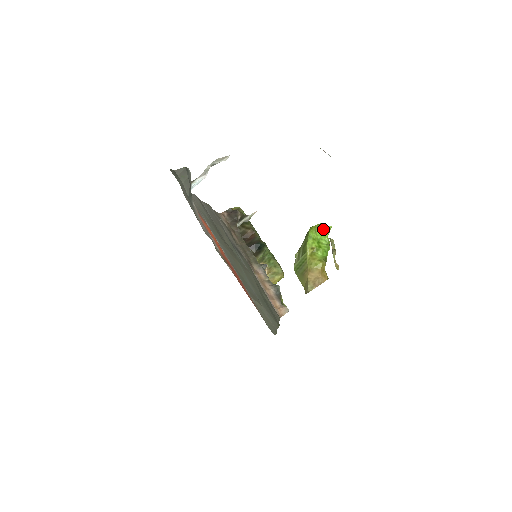
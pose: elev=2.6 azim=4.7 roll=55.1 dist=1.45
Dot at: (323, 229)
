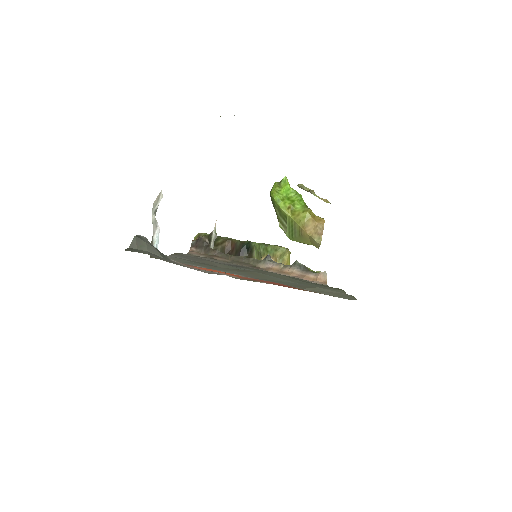
Dot at: (281, 185)
